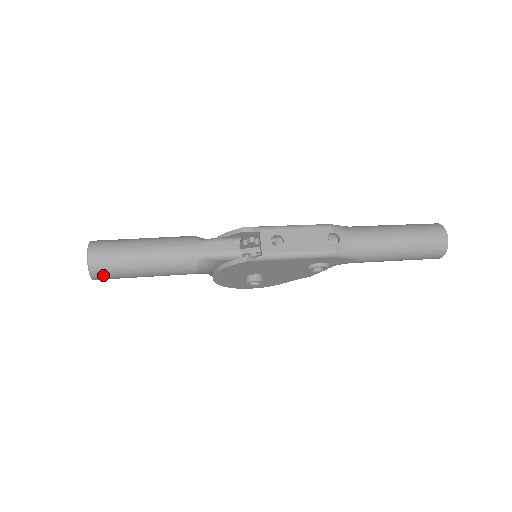
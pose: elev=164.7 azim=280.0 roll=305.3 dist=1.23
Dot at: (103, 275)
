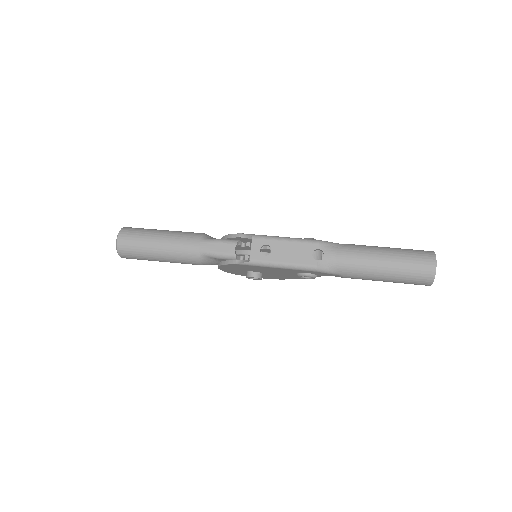
Dot at: (128, 256)
